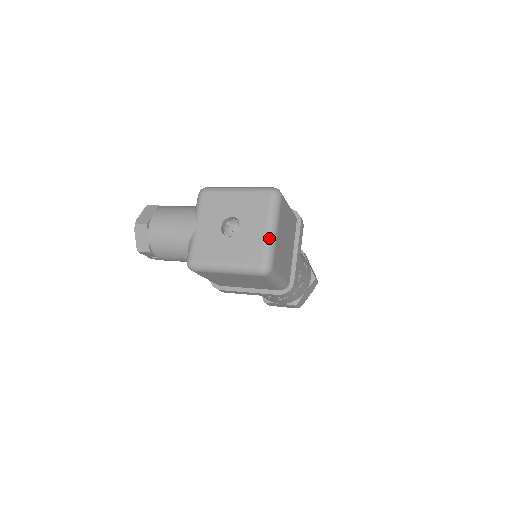
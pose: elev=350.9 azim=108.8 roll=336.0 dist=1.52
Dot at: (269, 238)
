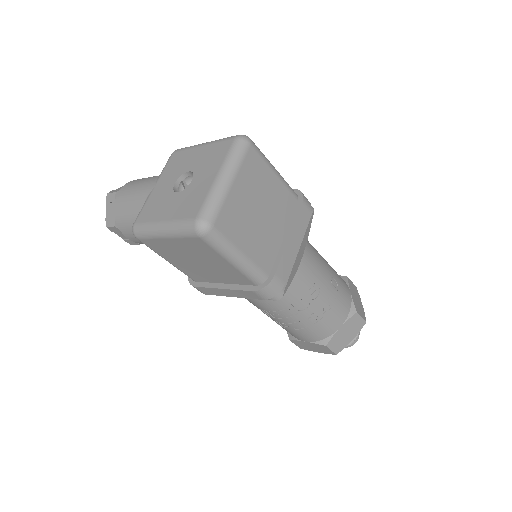
Dot at: (216, 188)
